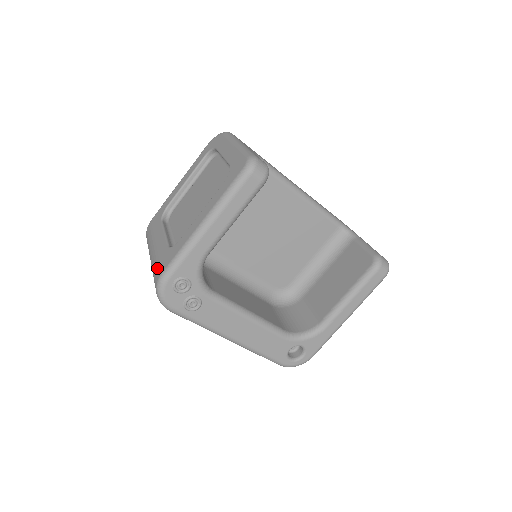
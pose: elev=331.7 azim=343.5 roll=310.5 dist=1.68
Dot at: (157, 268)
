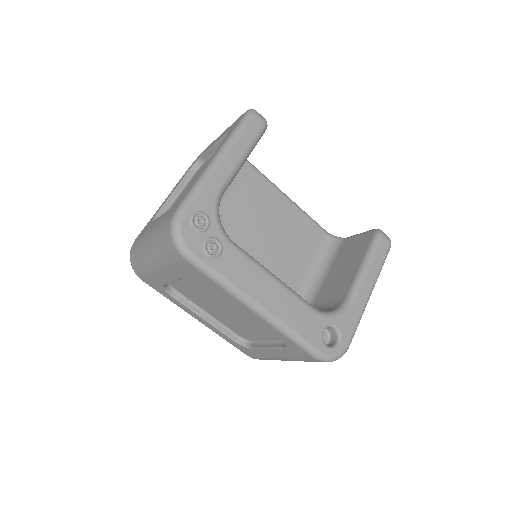
Dot at: (166, 219)
